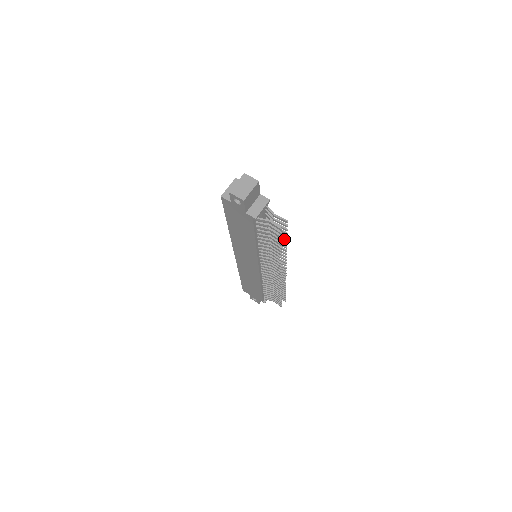
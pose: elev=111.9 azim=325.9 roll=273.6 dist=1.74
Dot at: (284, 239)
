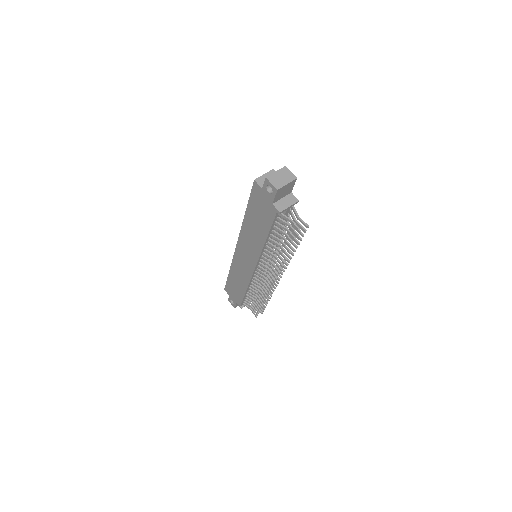
Dot at: (295, 245)
